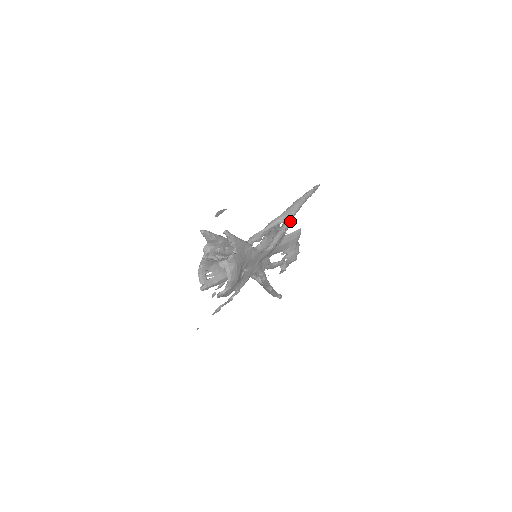
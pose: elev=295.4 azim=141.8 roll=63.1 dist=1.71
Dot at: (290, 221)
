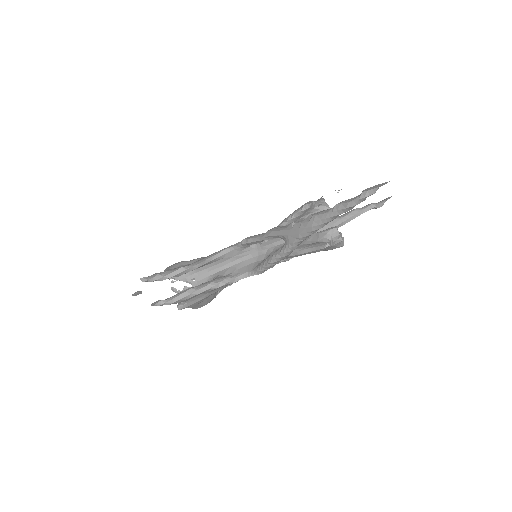
Dot at: (294, 247)
